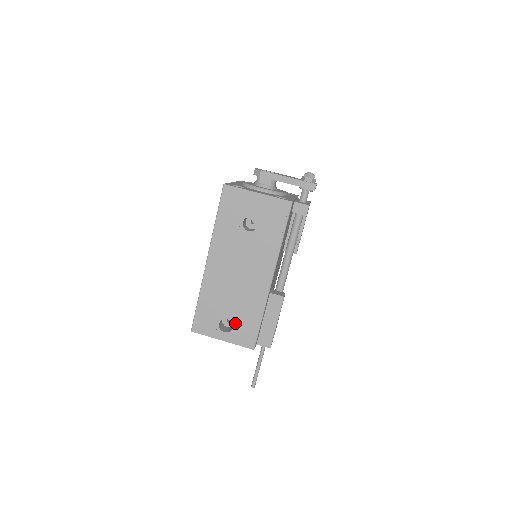
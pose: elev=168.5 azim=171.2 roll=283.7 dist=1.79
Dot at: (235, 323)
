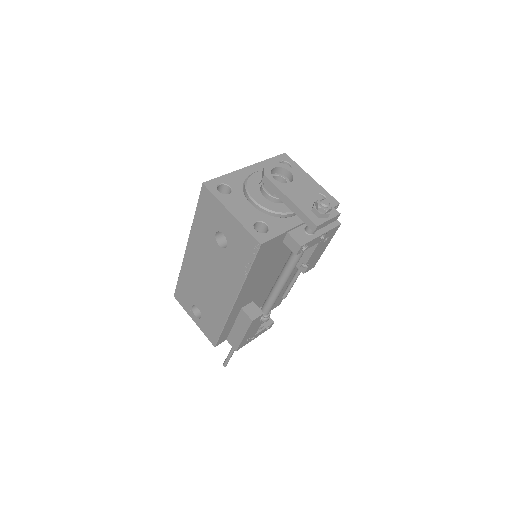
Dot at: (203, 315)
